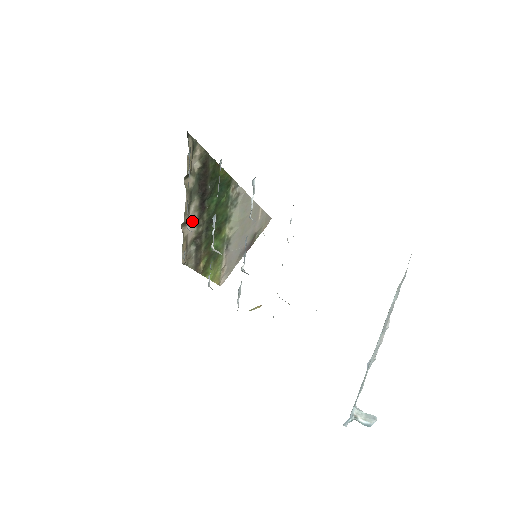
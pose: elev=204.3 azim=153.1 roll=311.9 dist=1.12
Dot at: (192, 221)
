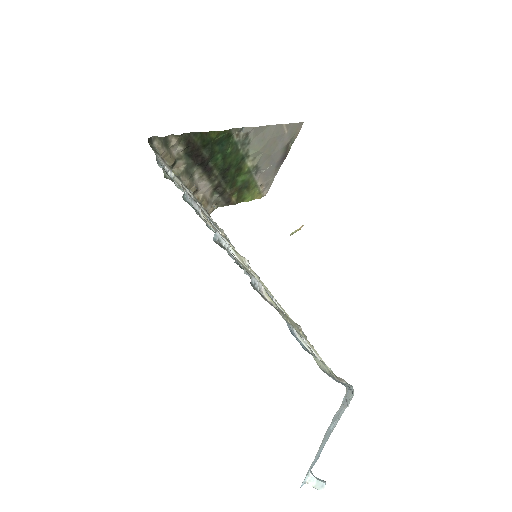
Dot at: (203, 183)
